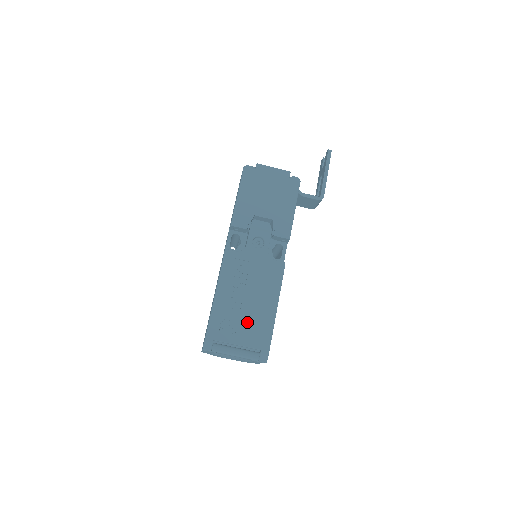
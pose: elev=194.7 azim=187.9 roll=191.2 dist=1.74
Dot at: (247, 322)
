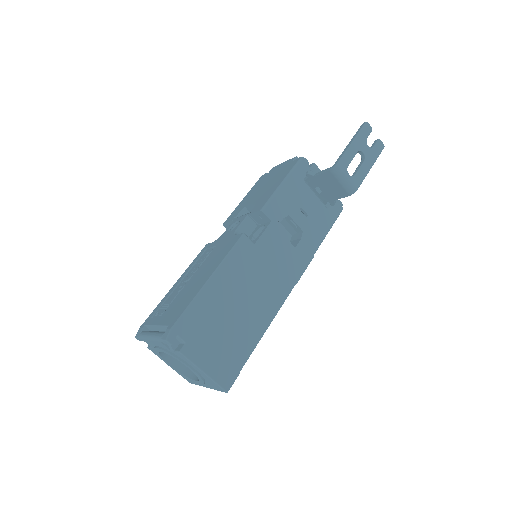
Dot at: (177, 301)
